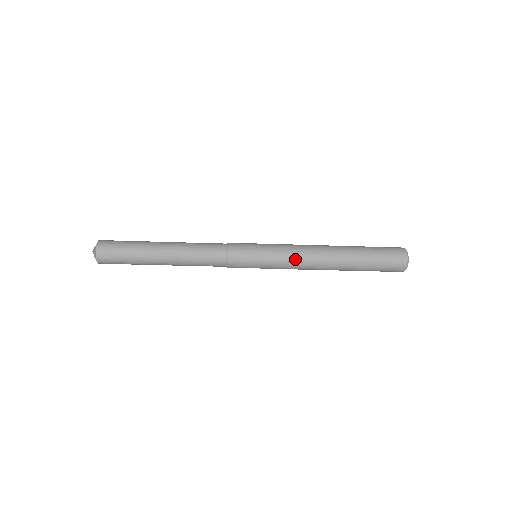
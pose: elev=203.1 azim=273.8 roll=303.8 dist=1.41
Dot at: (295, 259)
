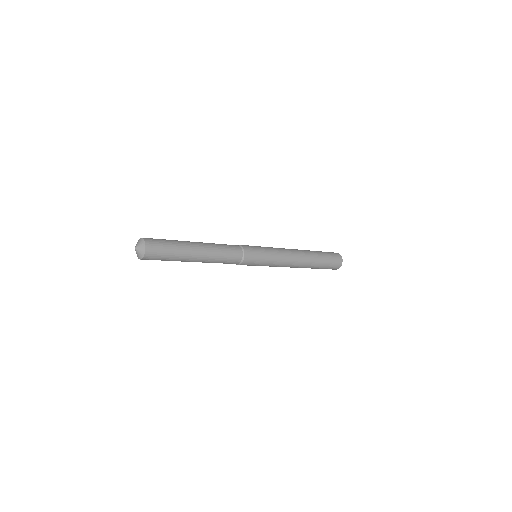
Dot at: (283, 263)
